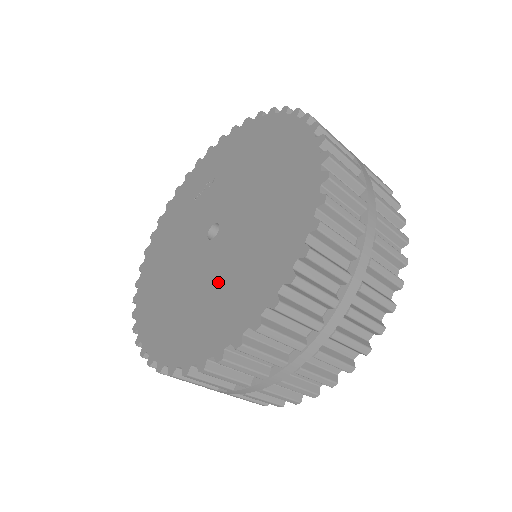
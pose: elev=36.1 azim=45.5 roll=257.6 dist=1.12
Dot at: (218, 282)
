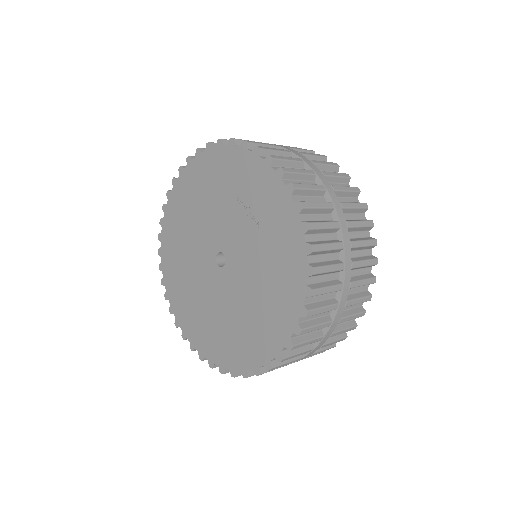
Dot at: (199, 295)
